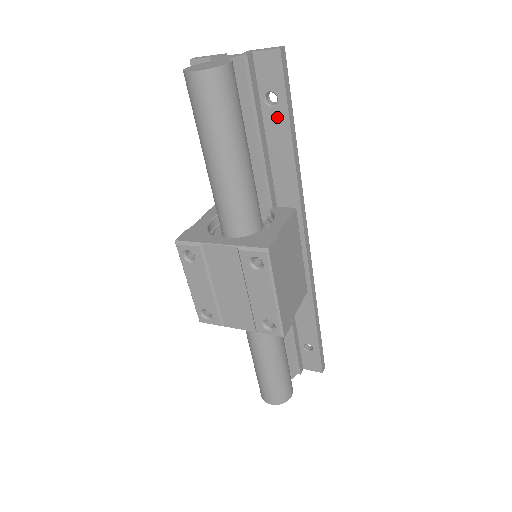
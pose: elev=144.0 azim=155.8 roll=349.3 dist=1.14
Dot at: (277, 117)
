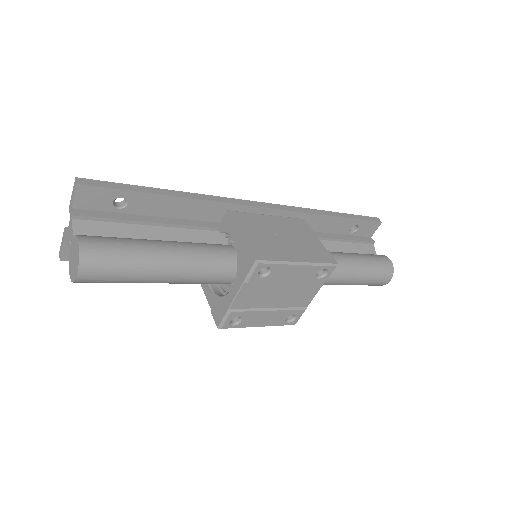
Dot at: (138, 202)
